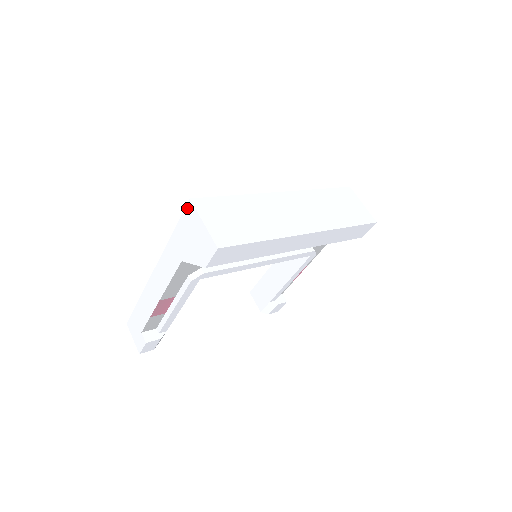
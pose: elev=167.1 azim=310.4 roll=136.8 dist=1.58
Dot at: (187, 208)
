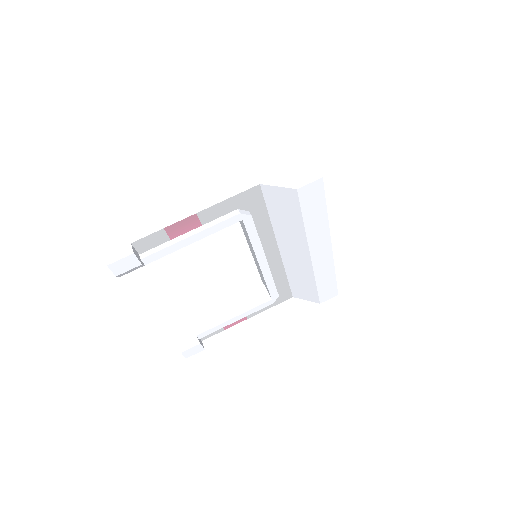
Dot at: (291, 151)
